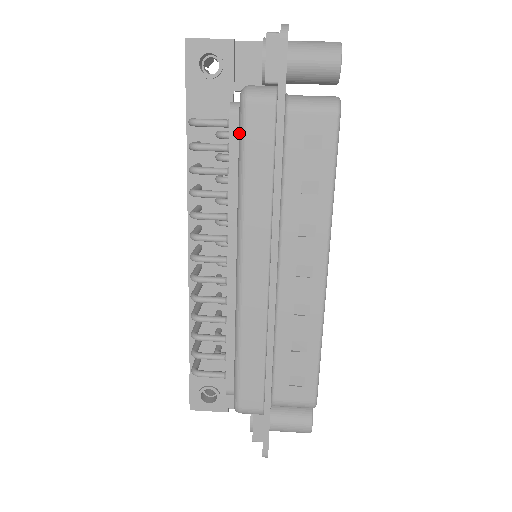
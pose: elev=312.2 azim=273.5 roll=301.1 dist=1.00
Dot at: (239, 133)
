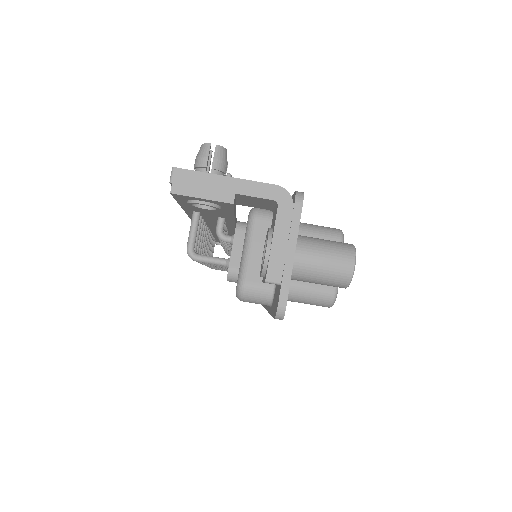
Dot at: occluded
